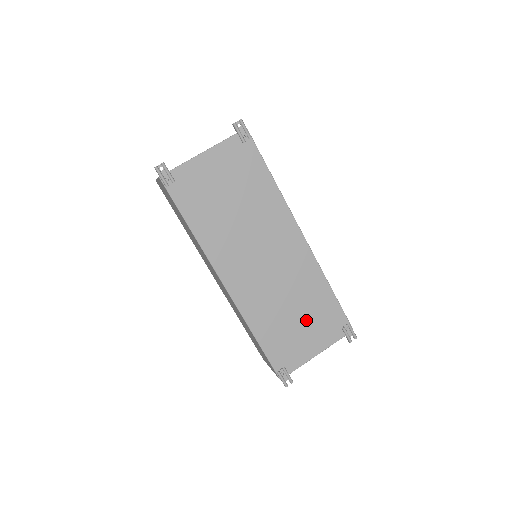
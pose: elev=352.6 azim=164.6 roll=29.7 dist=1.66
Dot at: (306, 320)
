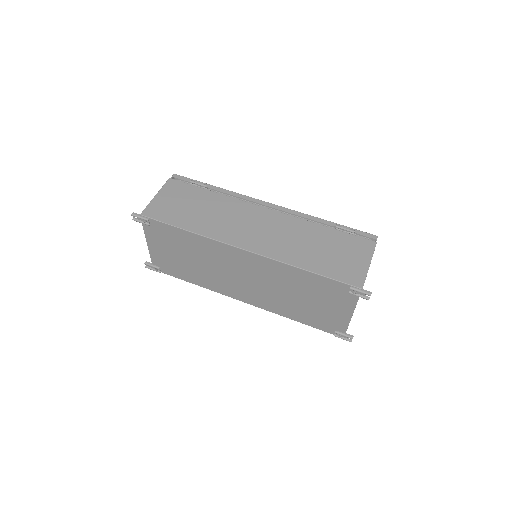
Dot at: (315, 299)
